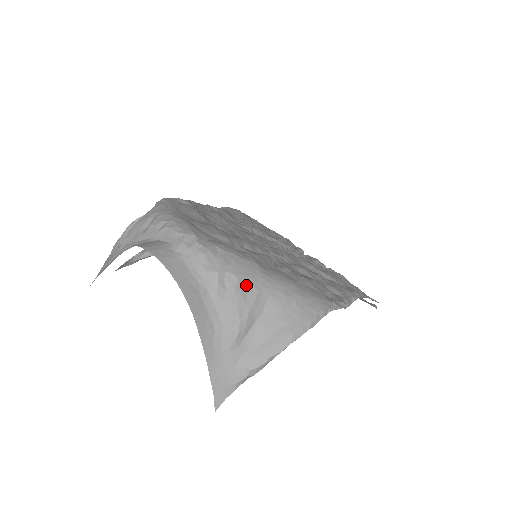
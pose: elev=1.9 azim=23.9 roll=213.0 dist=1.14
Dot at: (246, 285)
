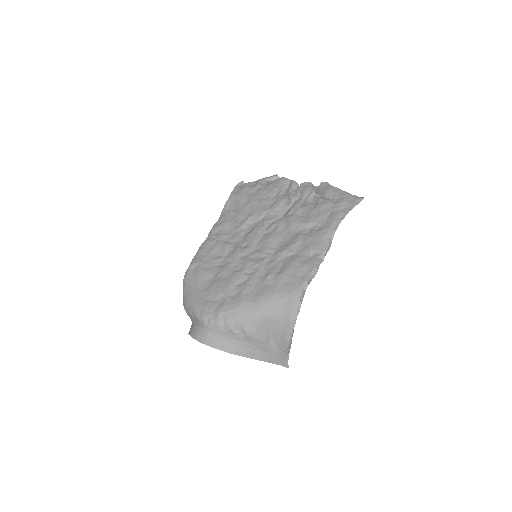
Dot at: (248, 323)
